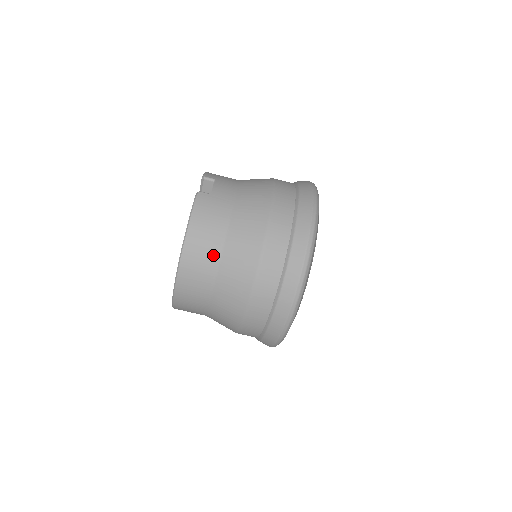
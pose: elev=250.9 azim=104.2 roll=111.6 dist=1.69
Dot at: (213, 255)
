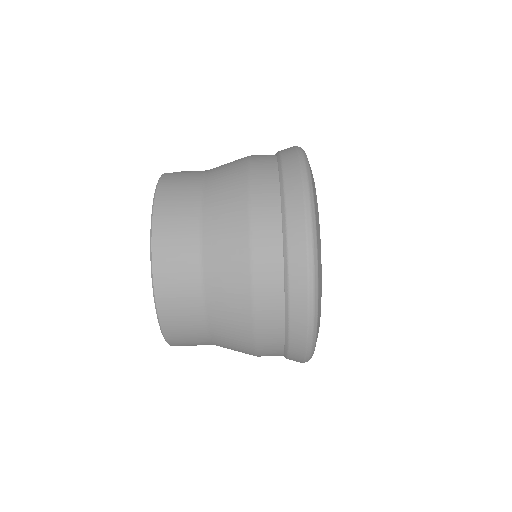
Dot at: (191, 212)
